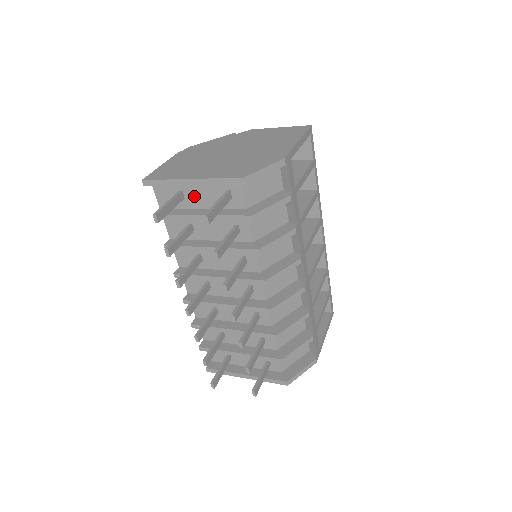
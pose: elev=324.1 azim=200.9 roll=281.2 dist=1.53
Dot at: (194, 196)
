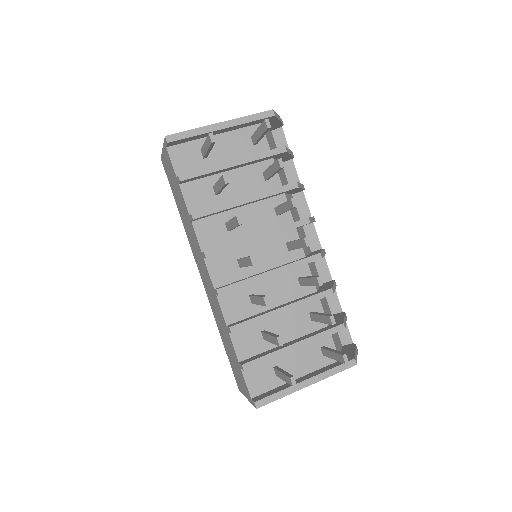
Dot at: (217, 152)
